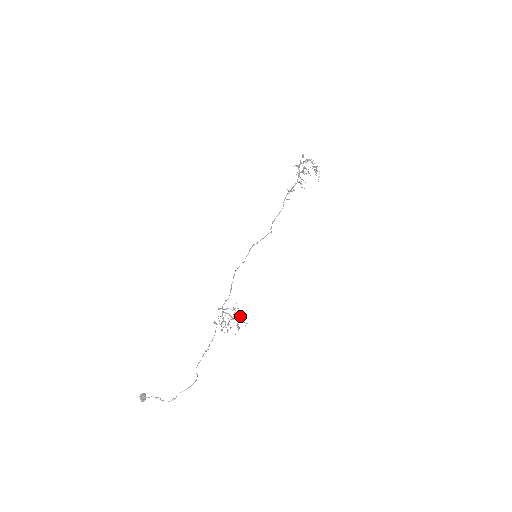
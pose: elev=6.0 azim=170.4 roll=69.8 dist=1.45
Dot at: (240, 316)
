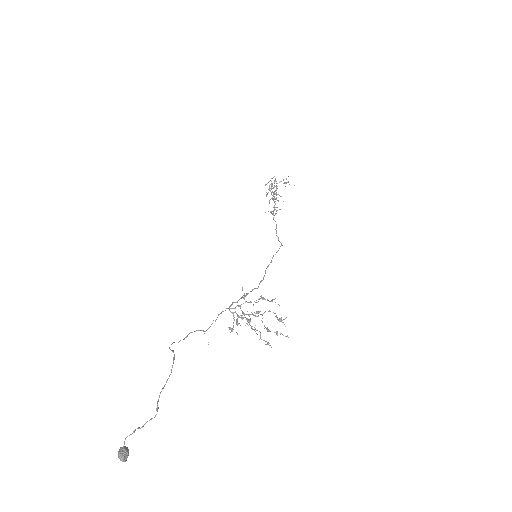
Dot at: (259, 299)
